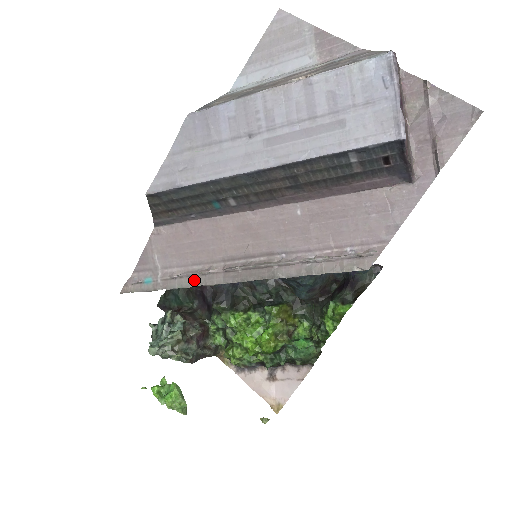
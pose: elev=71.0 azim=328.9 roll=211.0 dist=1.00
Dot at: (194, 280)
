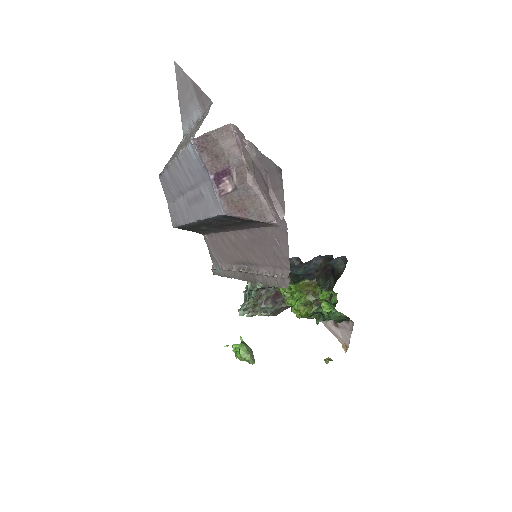
Dot at: (231, 274)
